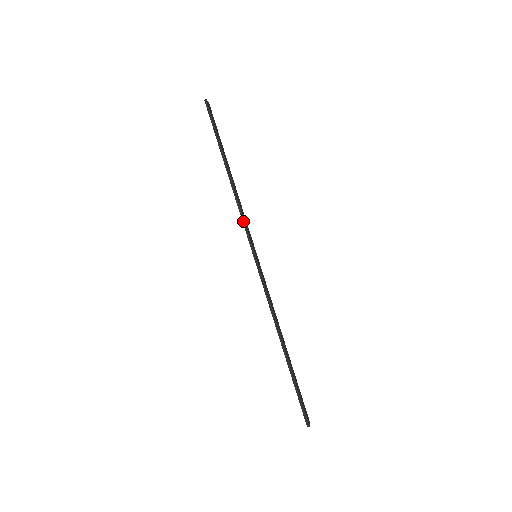
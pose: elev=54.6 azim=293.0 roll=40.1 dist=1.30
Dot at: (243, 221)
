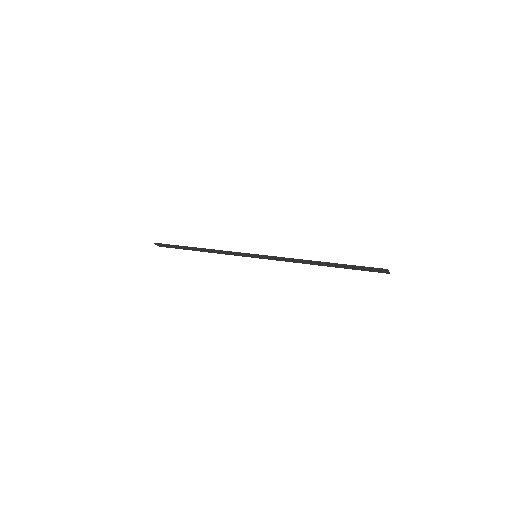
Dot at: (230, 252)
